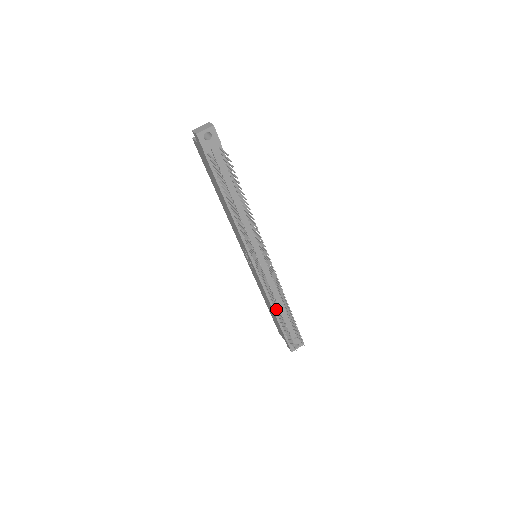
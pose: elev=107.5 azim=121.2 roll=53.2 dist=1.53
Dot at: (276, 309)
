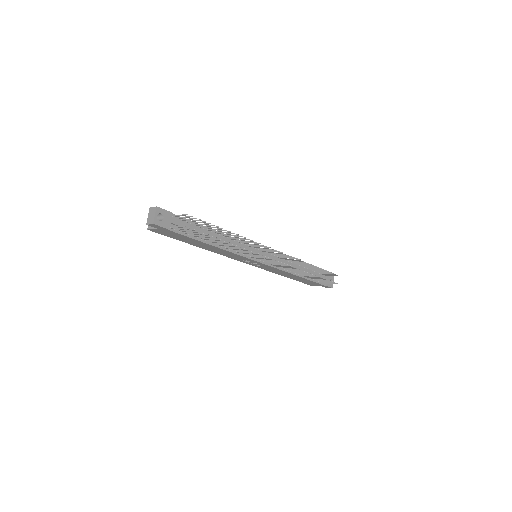
Dot at: (300, 273)
